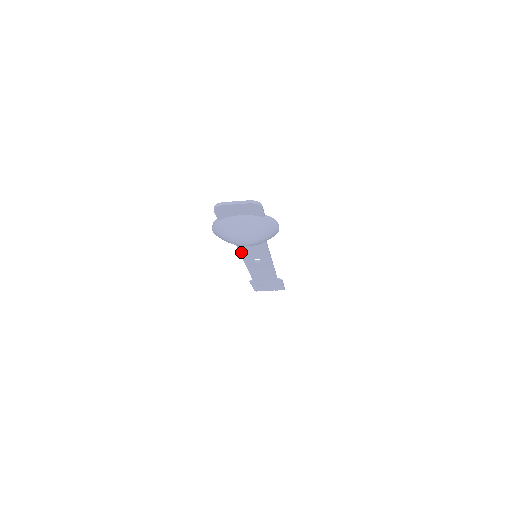
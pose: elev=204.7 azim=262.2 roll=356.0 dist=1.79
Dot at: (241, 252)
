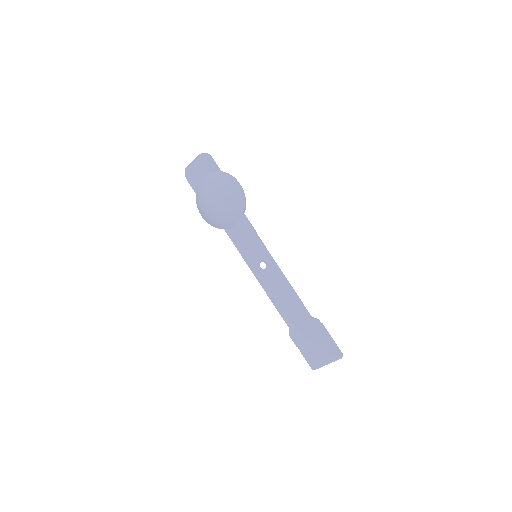
Dot at: (240, 251)
